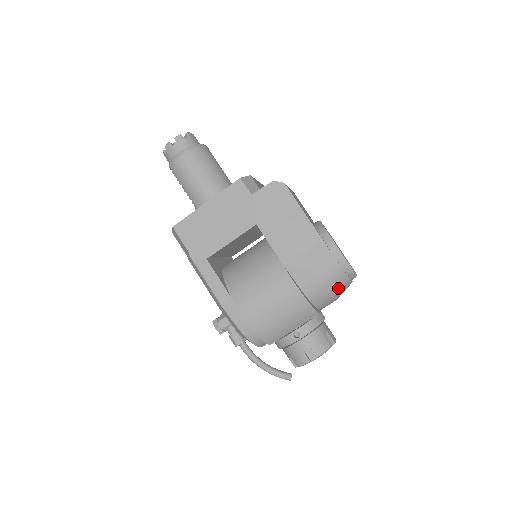
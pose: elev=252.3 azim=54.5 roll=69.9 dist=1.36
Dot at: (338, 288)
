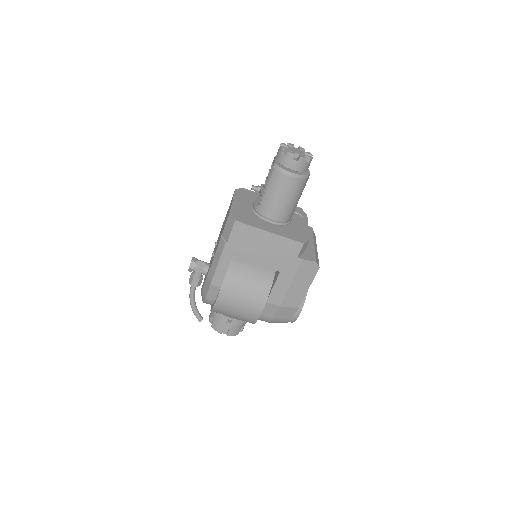
Dot at: occluded
